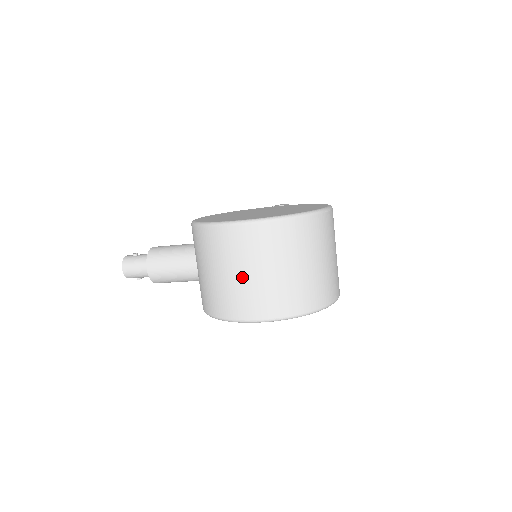
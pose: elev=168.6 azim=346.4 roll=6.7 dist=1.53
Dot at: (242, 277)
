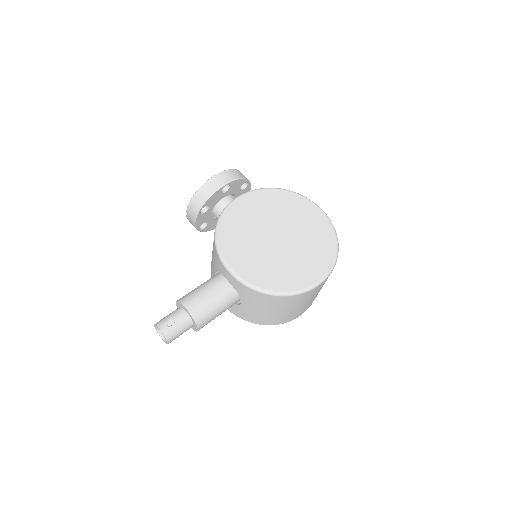
Dot at: (306, 304)
